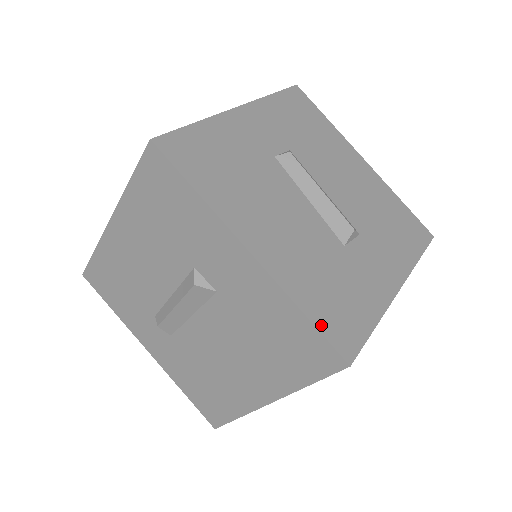
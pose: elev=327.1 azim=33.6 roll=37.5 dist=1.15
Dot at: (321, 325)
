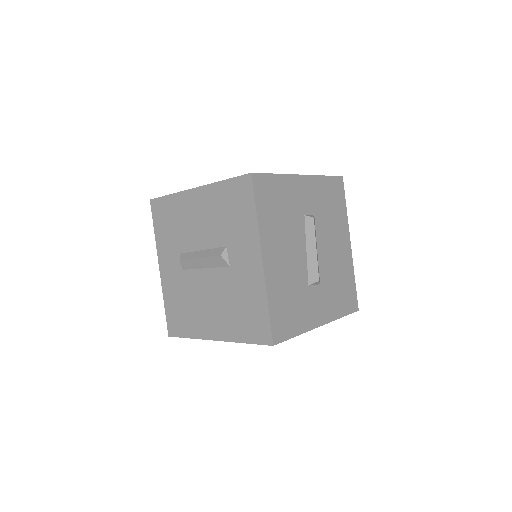
Dot at: (273, 318)
